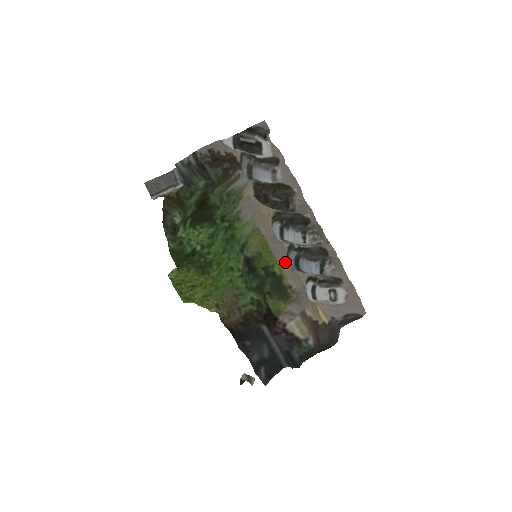
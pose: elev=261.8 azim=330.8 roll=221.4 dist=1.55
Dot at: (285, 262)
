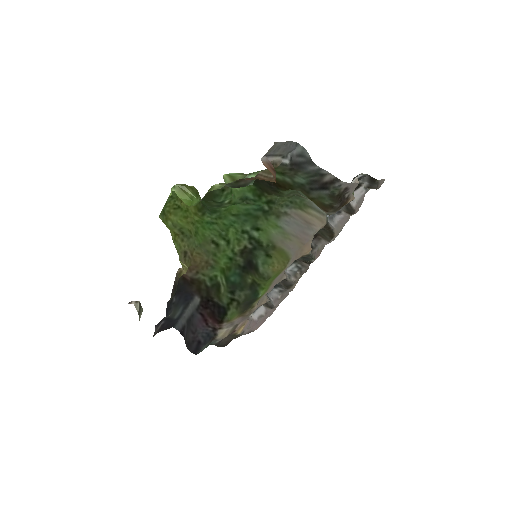
Dot at: (271, 289)
